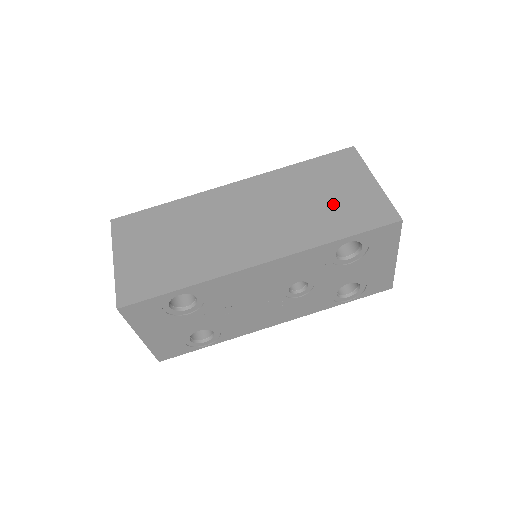
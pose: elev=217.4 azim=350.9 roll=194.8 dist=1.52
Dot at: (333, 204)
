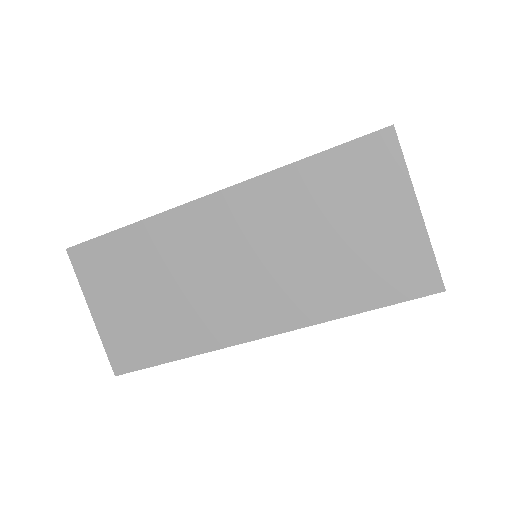
Dot at: (351, 252)
